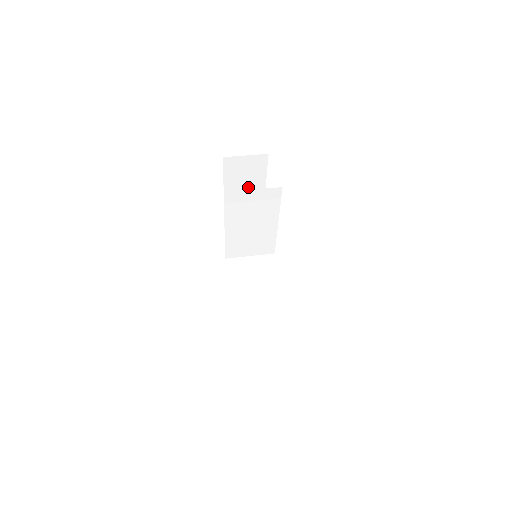
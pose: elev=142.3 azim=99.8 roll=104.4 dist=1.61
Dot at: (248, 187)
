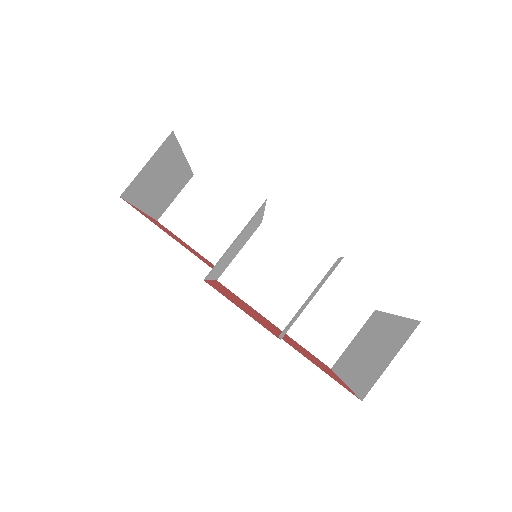
Dot at: (164, 176)
